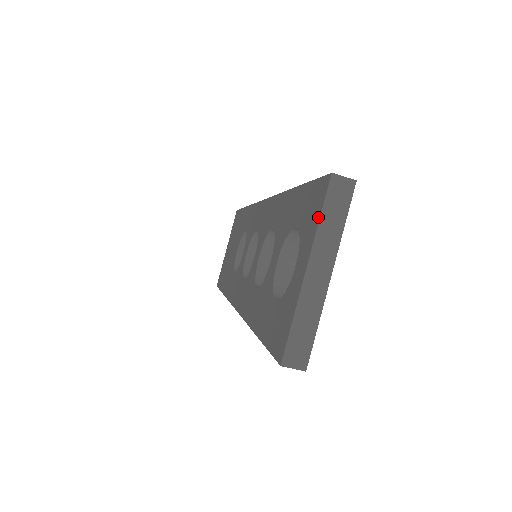
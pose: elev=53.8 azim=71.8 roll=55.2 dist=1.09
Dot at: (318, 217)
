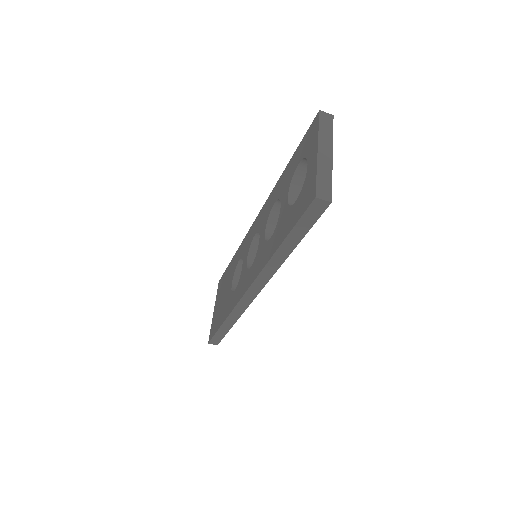
Dot at: (317, 130)
